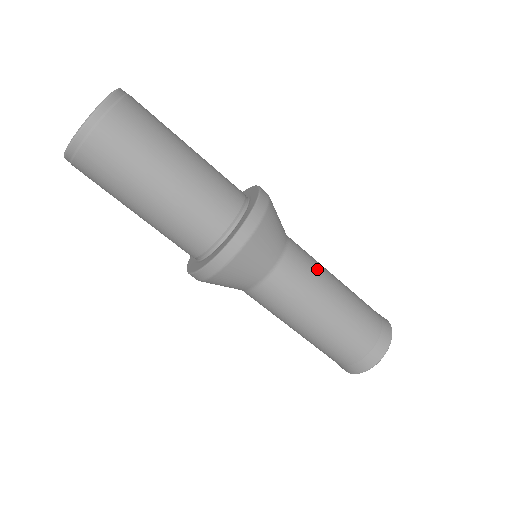
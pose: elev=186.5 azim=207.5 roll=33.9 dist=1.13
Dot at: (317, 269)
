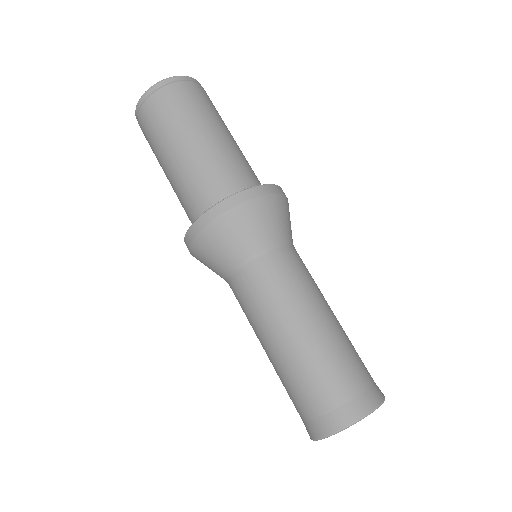
Dot at: occluded
